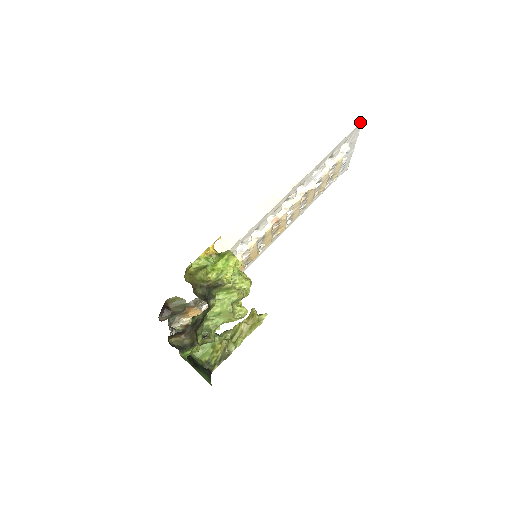
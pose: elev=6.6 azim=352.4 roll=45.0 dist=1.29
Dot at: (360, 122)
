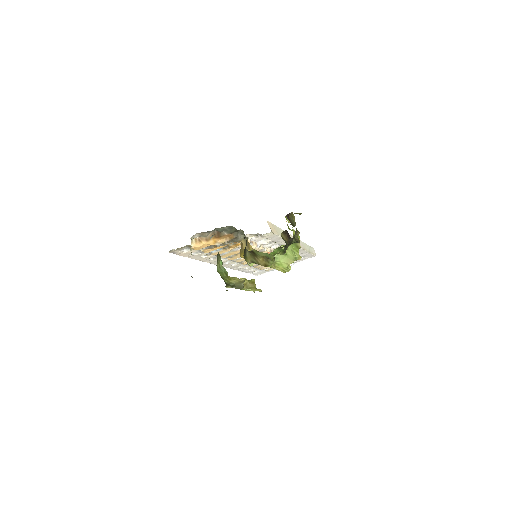
Dot at: (315, 255)
